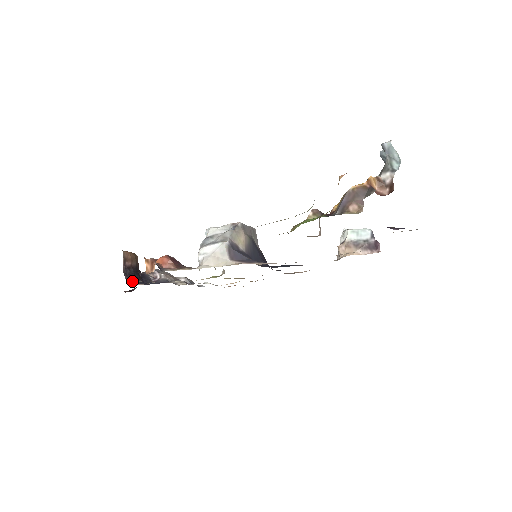
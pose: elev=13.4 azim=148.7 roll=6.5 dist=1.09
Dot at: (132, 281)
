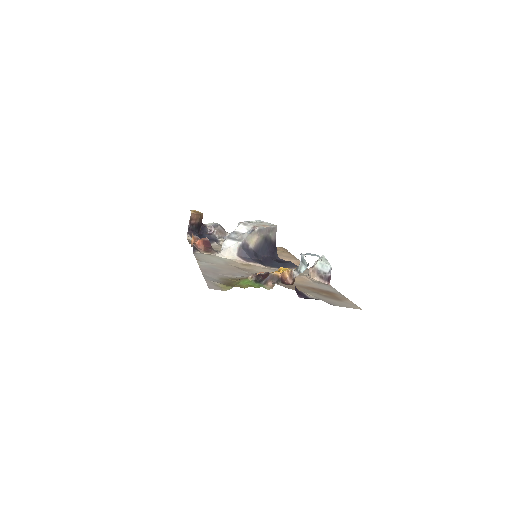
Dot at: (191, 235)
